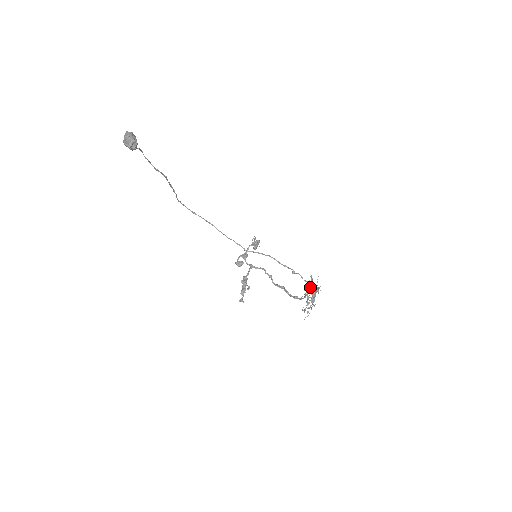
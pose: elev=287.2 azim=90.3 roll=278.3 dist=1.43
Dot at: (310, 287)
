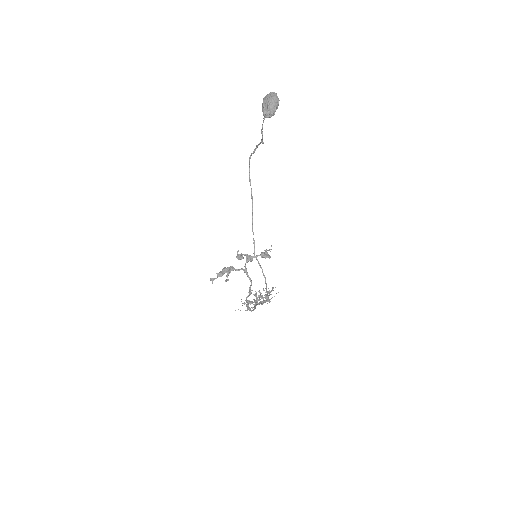
Dot at: occluded
